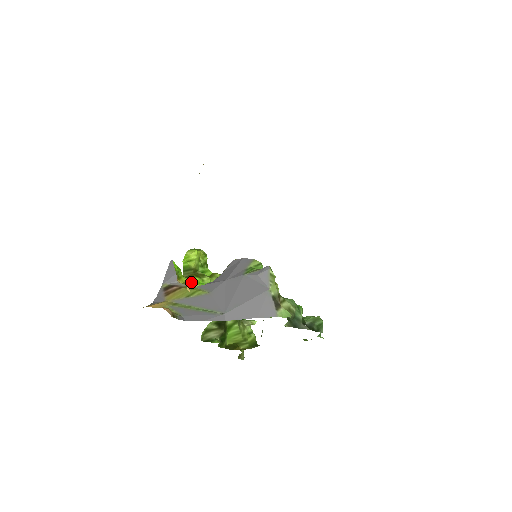
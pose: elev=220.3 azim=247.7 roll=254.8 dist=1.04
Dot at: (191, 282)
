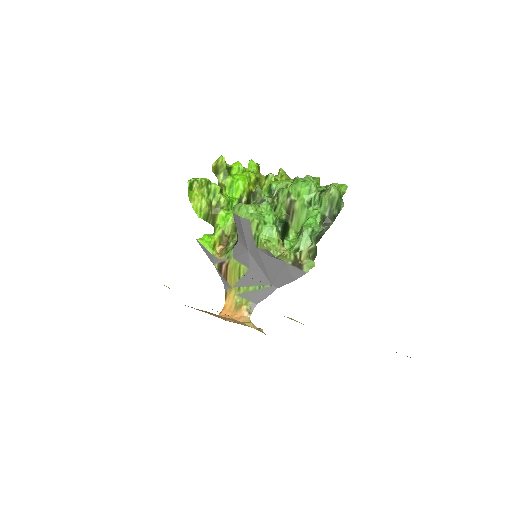
Dot at: (222, 234)
